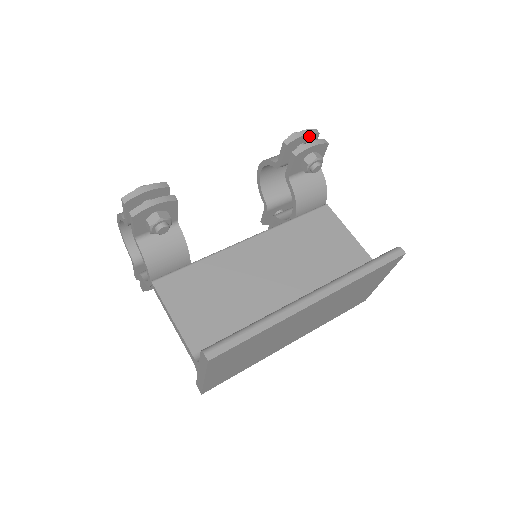
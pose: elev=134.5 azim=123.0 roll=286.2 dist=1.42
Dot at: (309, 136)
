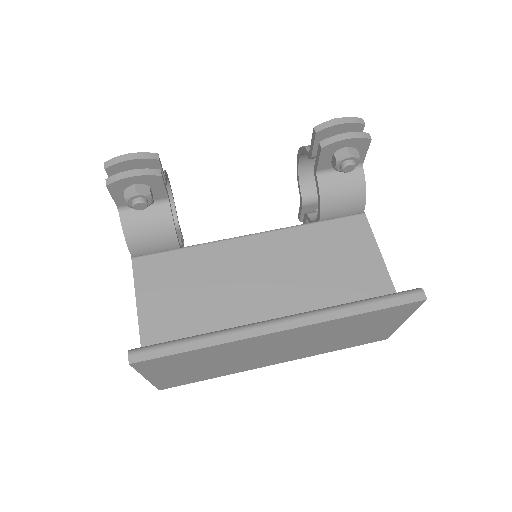
Dot at: (349, 126)
